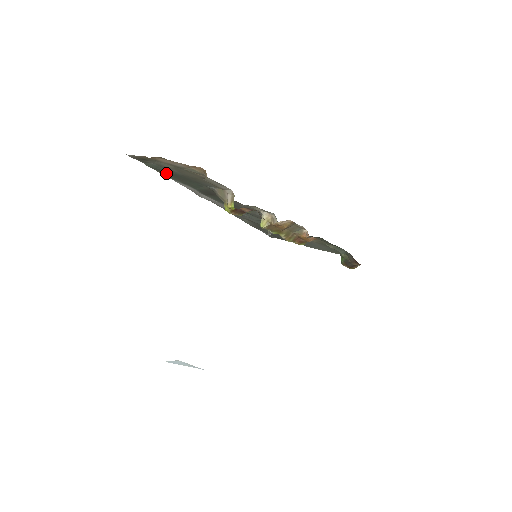
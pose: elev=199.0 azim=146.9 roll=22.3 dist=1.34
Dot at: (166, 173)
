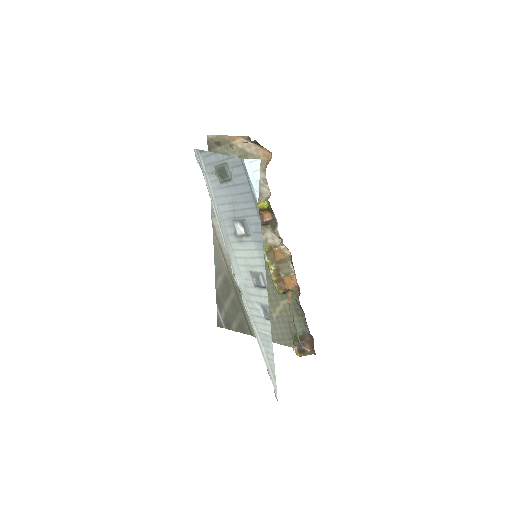
Dot at: occluded
